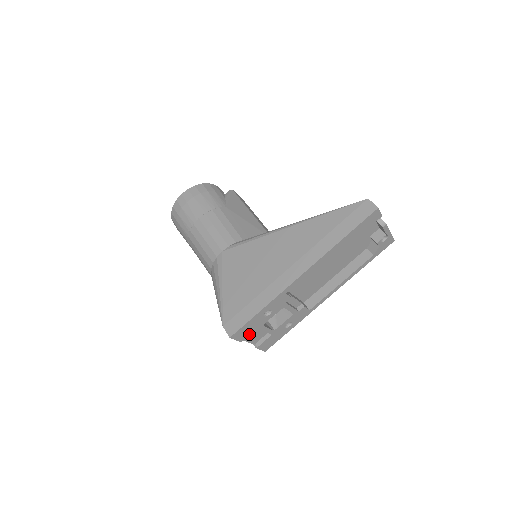
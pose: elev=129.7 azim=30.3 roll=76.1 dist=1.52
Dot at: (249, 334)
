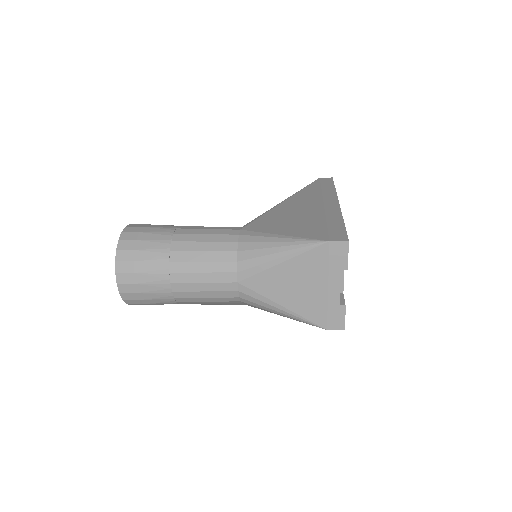
Dot at: occluded
